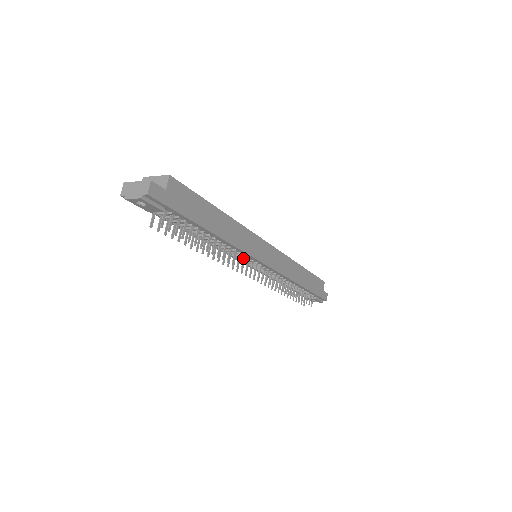
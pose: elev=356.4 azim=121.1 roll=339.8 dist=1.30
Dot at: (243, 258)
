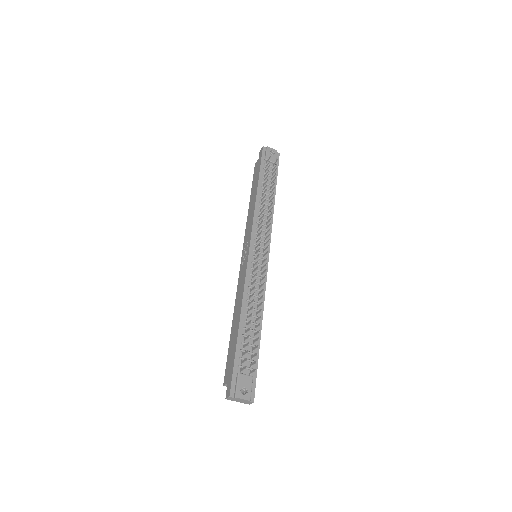
Dot at: (266, 232)
